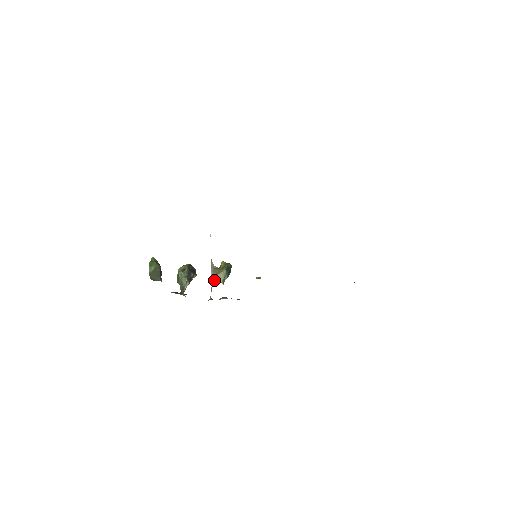
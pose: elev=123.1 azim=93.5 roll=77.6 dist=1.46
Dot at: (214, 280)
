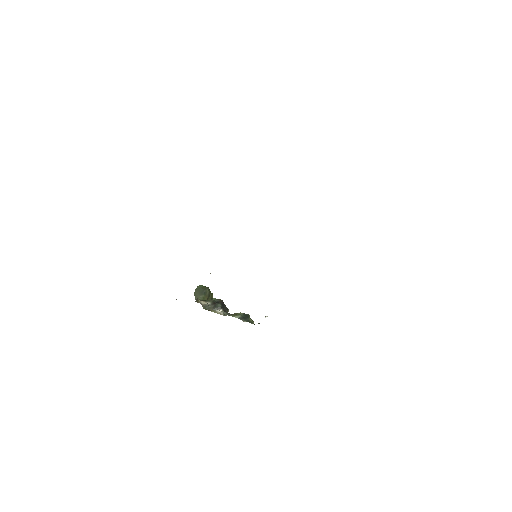
Dot at: (228, 314)
